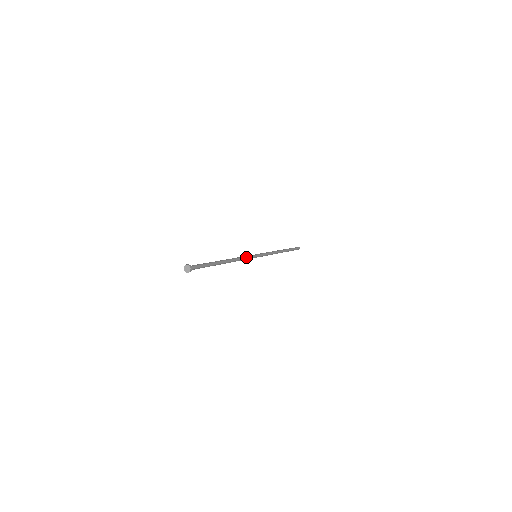
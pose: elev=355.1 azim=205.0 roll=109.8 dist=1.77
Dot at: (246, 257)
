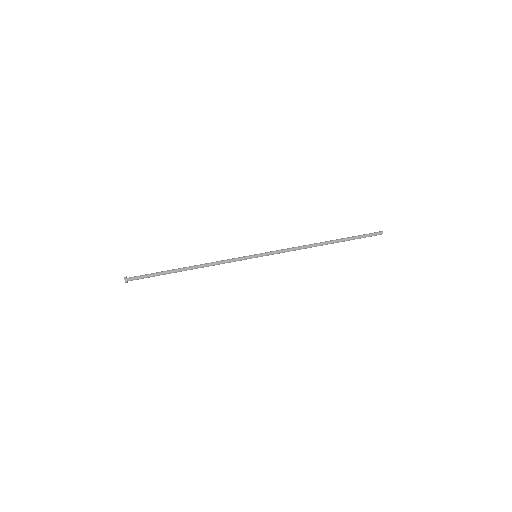
Dot at: (230, 262)
